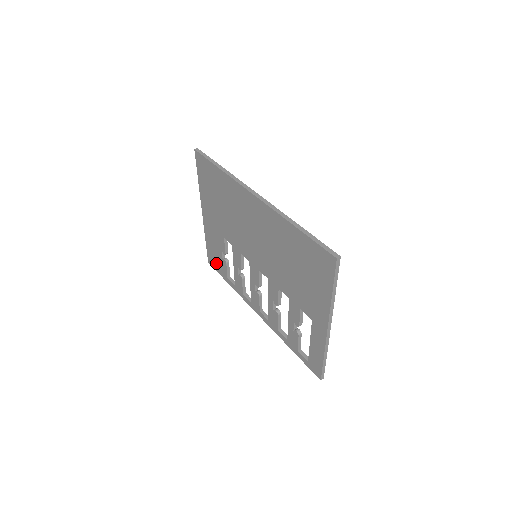
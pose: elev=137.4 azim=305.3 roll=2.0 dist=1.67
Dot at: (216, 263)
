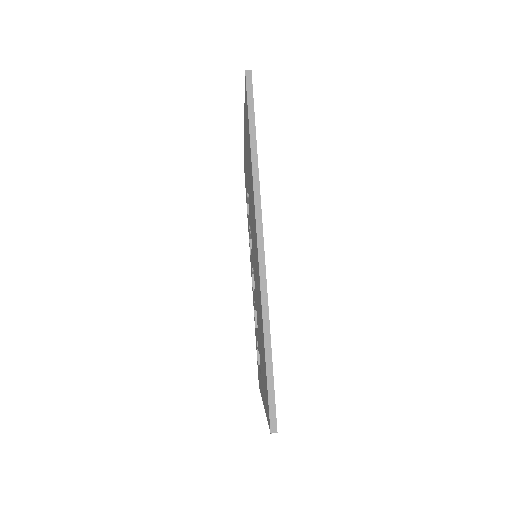
Dot at: occluded
